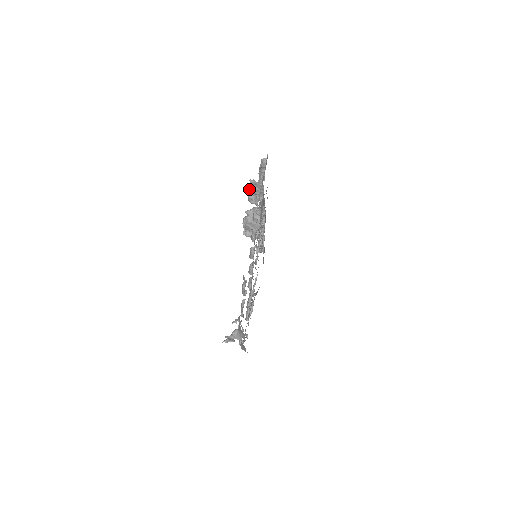
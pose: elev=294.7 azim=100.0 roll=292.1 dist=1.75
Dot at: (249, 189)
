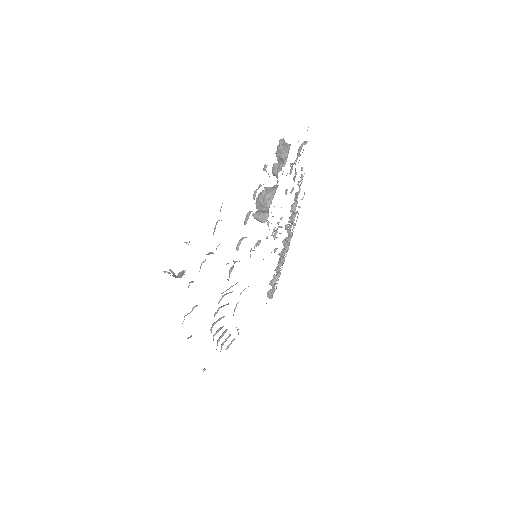
Dot at: (276, 151)
